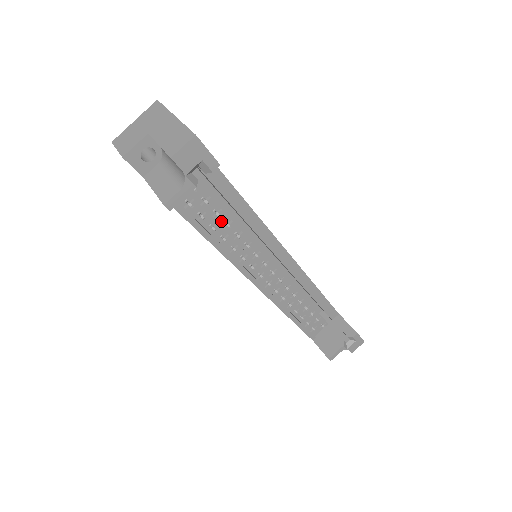
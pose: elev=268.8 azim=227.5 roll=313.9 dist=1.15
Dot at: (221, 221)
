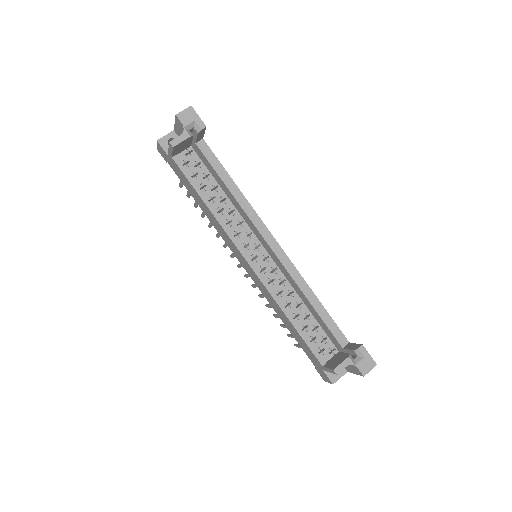
Dot at: (218, 196)
